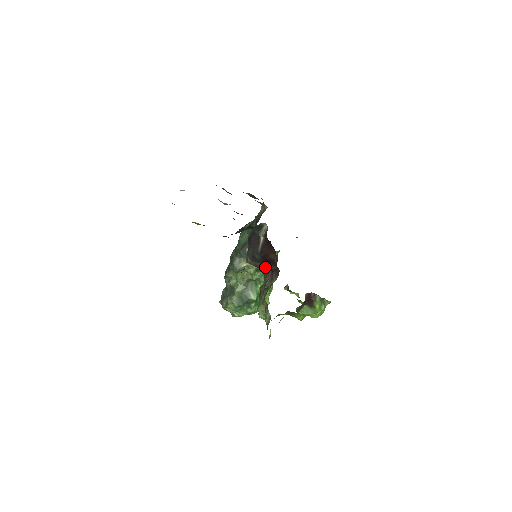
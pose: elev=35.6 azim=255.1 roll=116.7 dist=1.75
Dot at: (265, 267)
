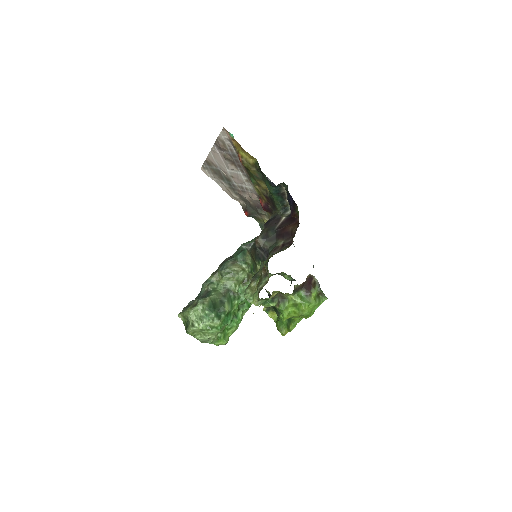
Dot at: (274, 246)
